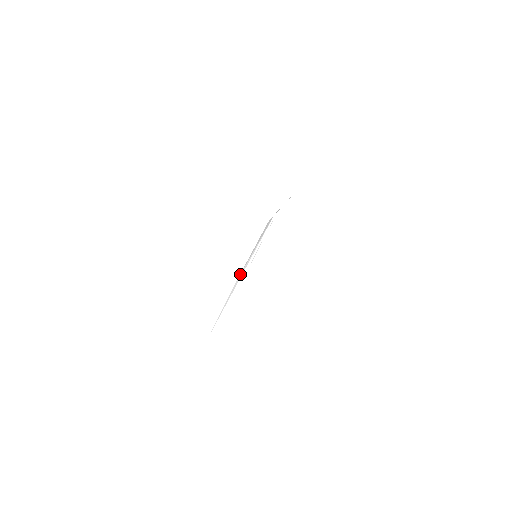
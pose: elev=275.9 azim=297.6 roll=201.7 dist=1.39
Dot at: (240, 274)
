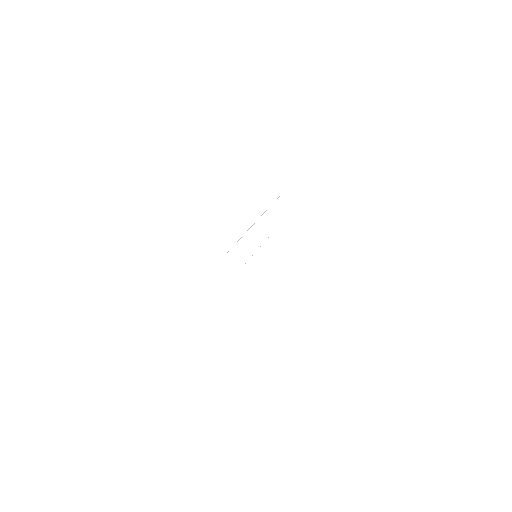
Dot at: (253, 224)
